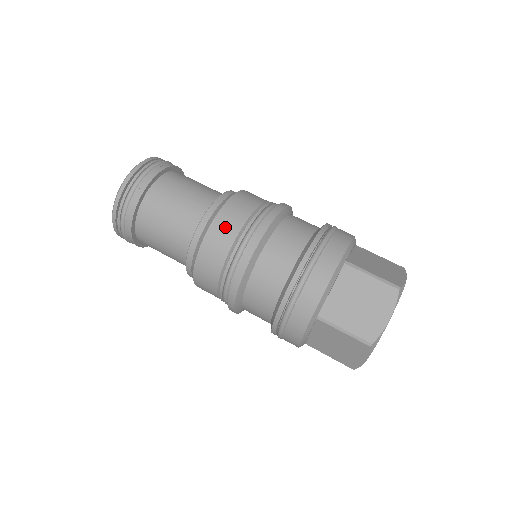
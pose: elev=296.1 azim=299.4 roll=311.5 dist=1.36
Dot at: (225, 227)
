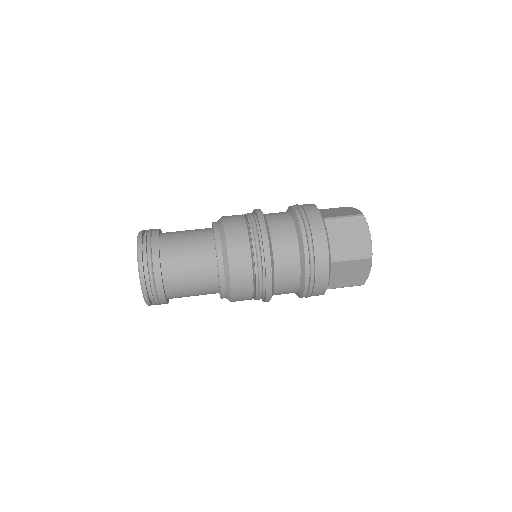
Dot at: (237, 242)
